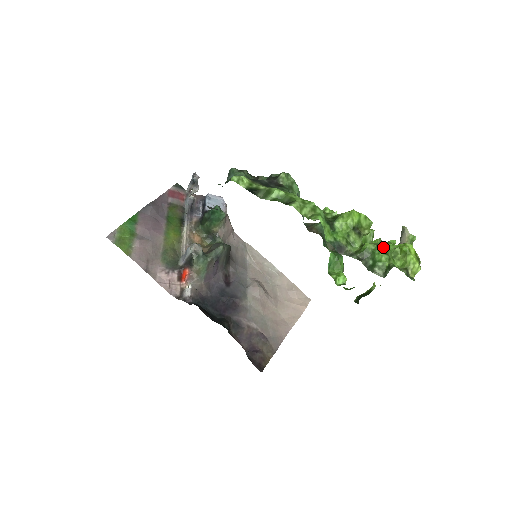
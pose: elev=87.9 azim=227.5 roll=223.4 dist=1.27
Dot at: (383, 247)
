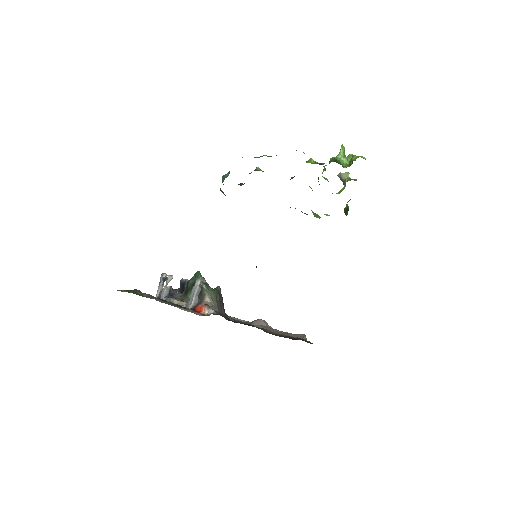
Dot at: (340, 151)
